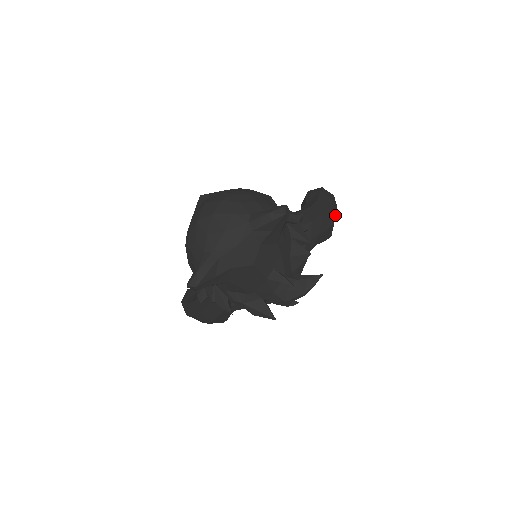
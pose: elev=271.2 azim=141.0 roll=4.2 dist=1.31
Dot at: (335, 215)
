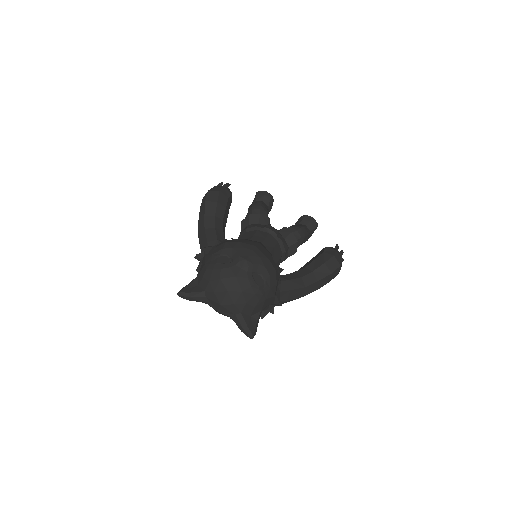
Dot at: occluded
